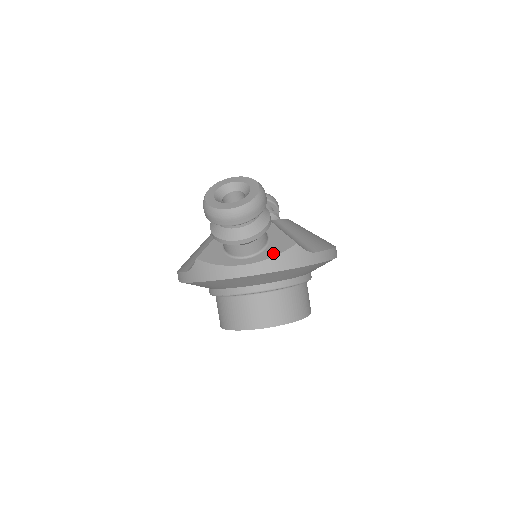
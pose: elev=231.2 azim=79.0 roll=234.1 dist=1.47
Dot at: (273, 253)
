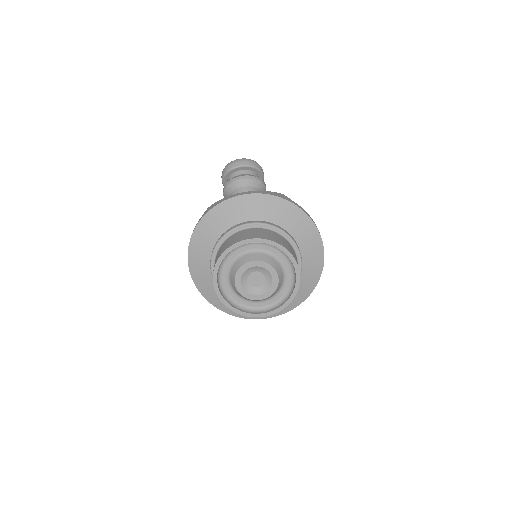
Dot at: occluded
